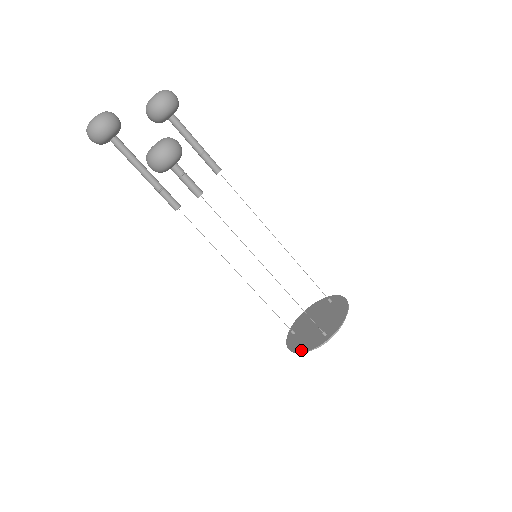
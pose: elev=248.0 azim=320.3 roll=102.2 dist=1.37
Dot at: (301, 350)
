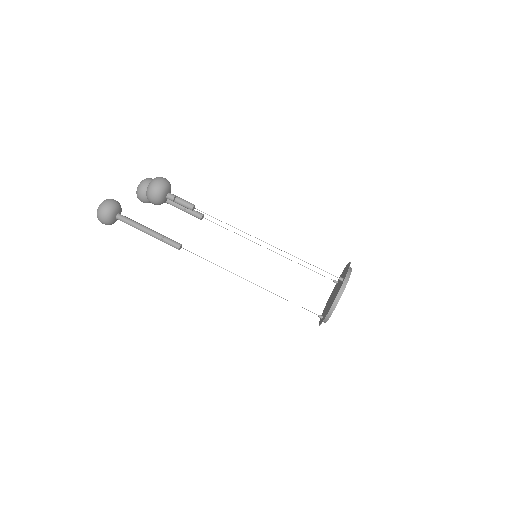
Dot at: (332, 304)
